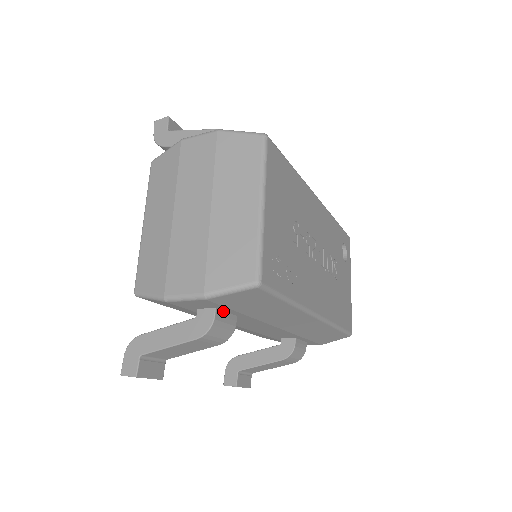
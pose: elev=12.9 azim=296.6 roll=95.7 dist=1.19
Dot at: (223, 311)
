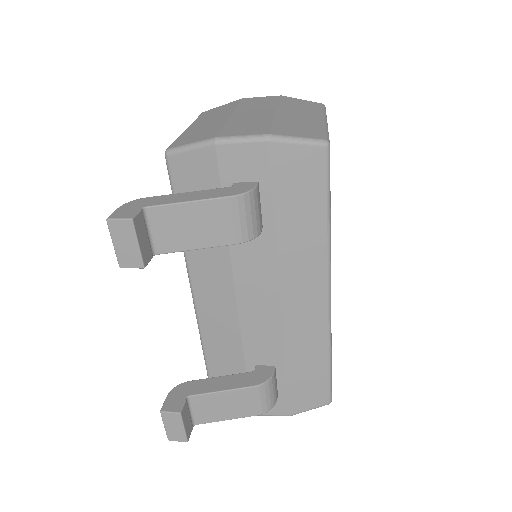
Dot at: (260, 198)
